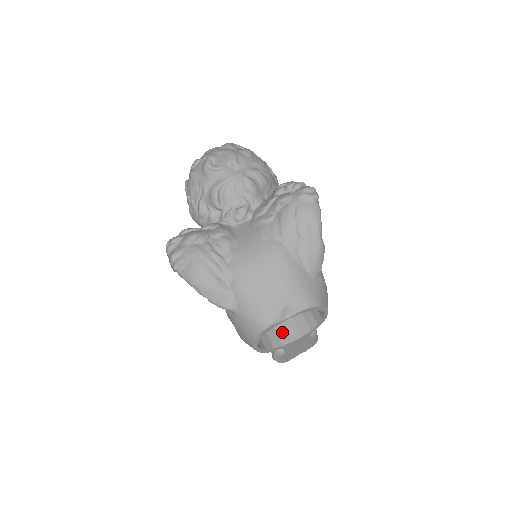
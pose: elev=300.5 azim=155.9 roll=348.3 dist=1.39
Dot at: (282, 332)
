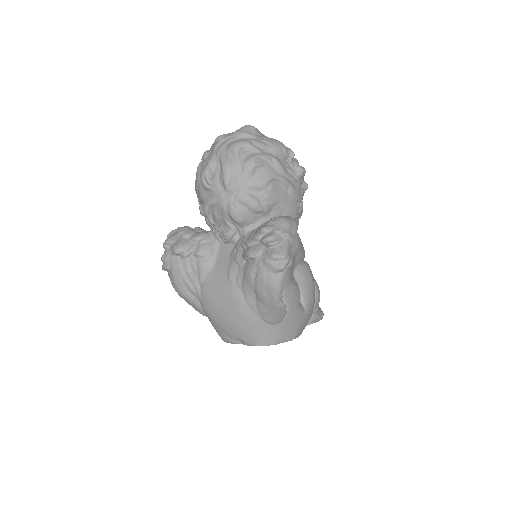
Dot at: occluded
